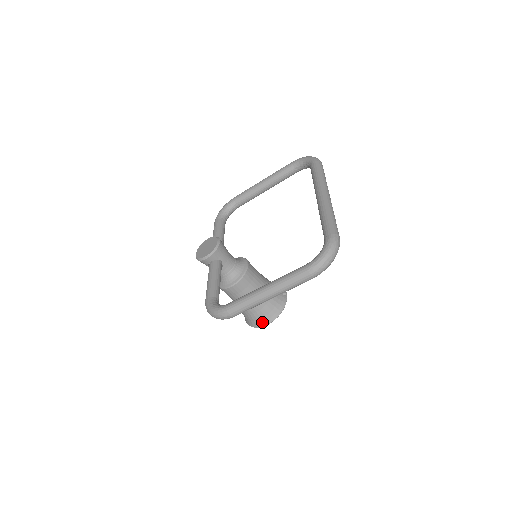
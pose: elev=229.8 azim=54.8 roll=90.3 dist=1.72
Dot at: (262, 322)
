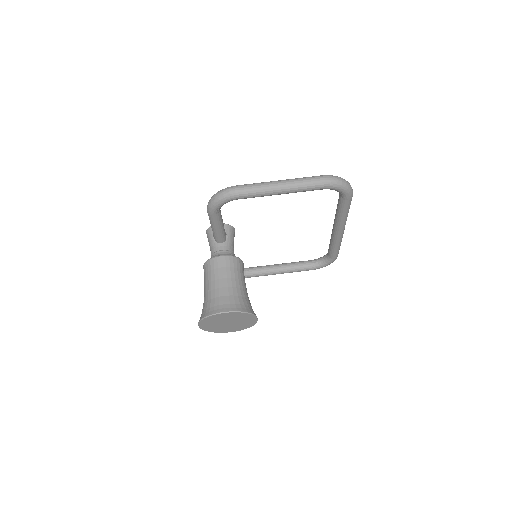
Dot at: (223, 308)
